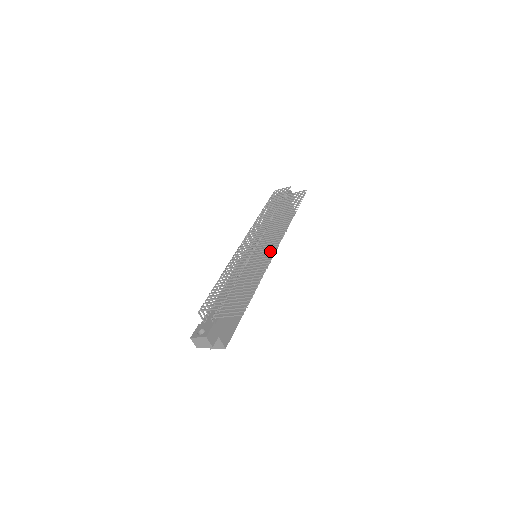
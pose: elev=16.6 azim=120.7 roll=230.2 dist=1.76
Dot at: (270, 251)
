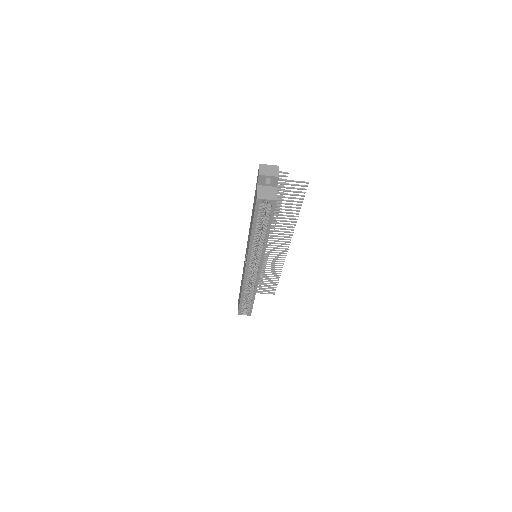
Dot at: occluded
